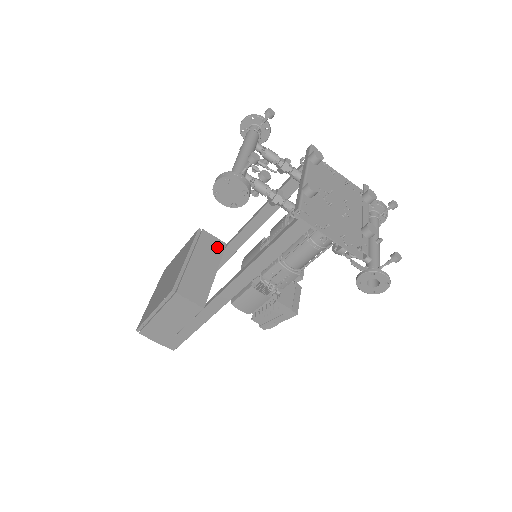
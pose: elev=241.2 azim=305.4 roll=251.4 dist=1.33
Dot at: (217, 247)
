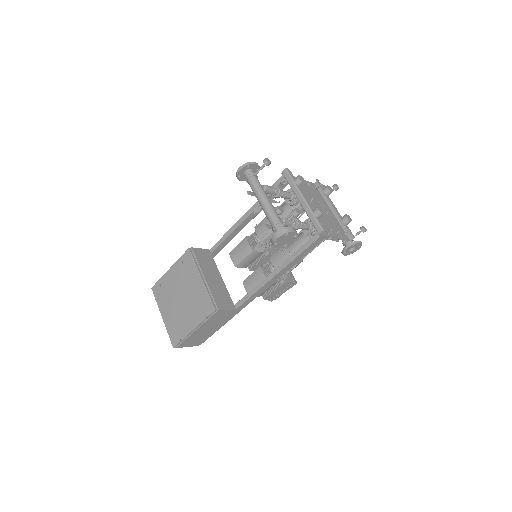
Dot at: (208, 256)
